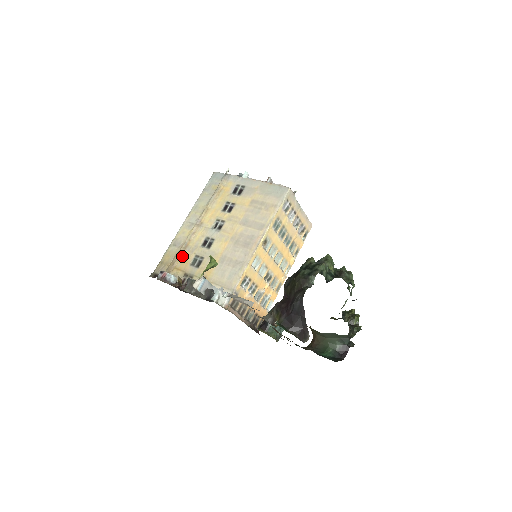
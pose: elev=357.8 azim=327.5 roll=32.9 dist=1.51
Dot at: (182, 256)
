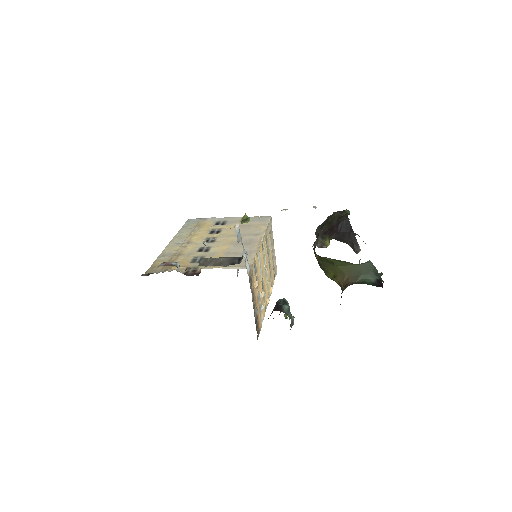
Dot at: (177, 259)
